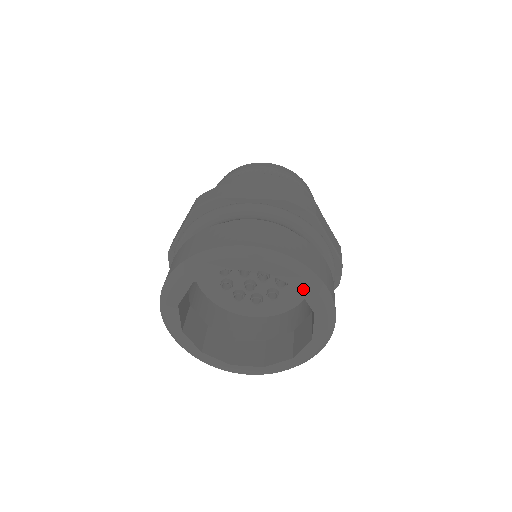
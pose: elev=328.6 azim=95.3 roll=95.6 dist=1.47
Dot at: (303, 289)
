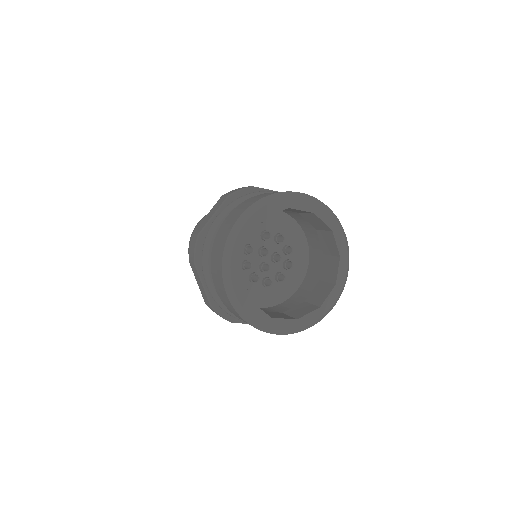
Dot at: (336, 232)
